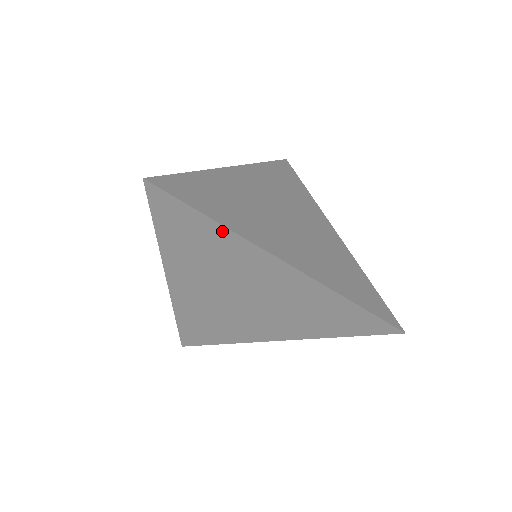
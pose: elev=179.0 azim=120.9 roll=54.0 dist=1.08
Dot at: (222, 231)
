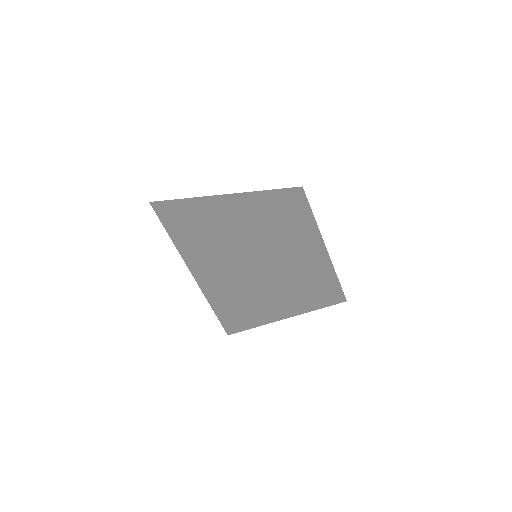
Dot at: (200, 231)
